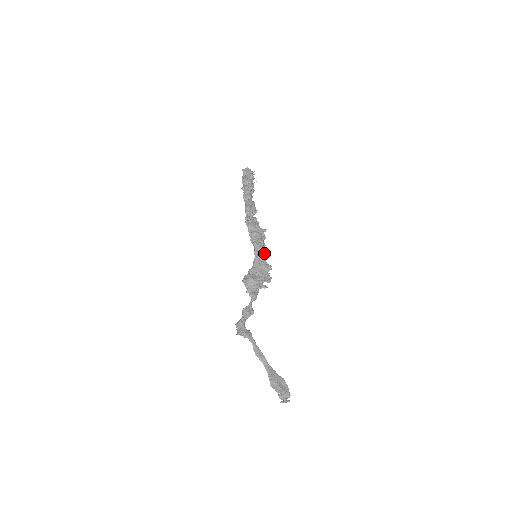
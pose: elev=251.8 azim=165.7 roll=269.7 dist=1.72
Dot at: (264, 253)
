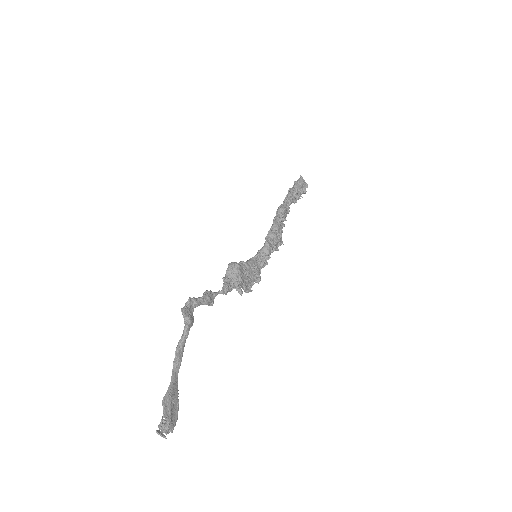
Dot at: (266, 261)
